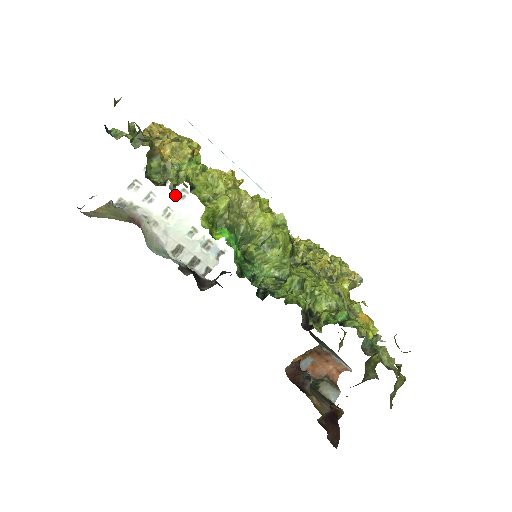
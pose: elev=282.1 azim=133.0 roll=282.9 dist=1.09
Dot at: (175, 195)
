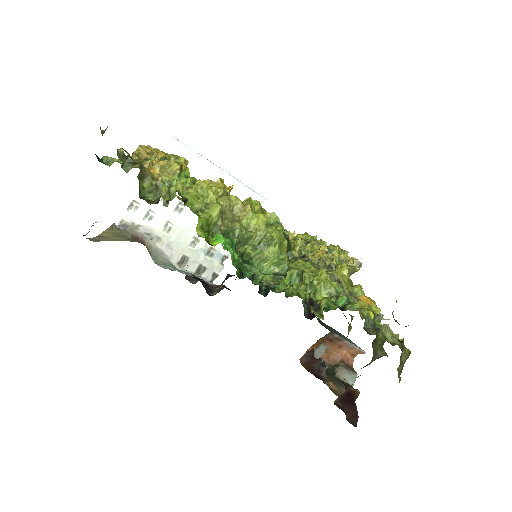
Dot at: (173, 209)
